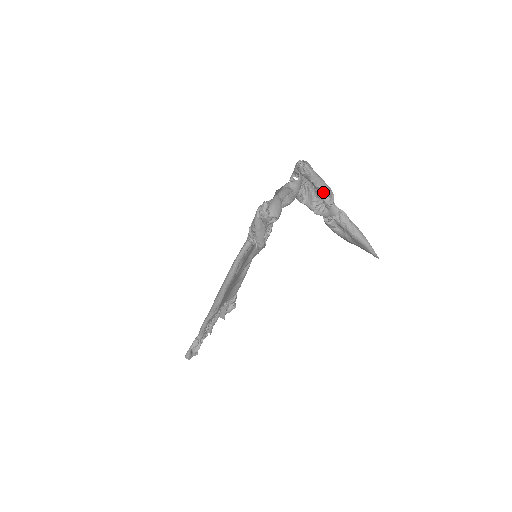
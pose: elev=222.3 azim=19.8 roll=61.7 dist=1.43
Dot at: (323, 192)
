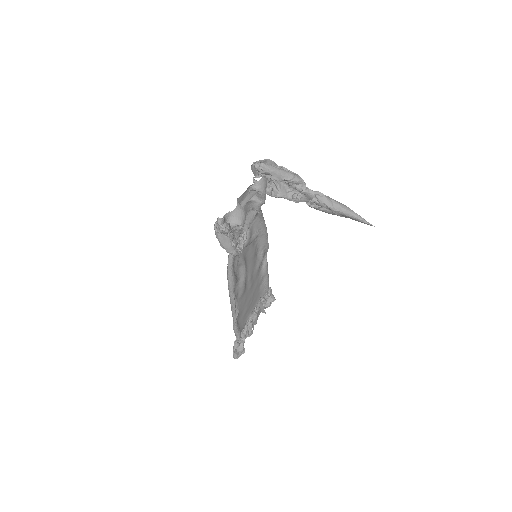
Dot at: (291, 182)
